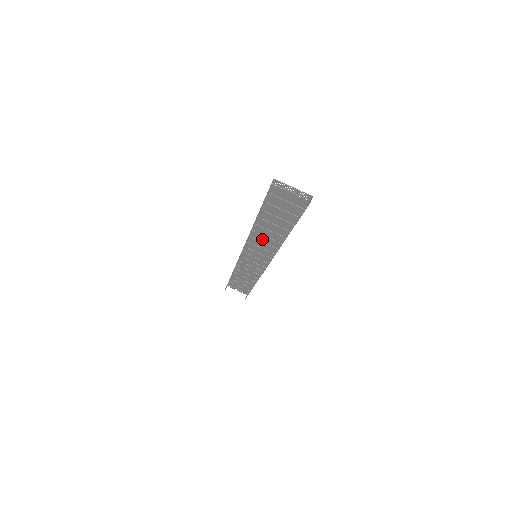
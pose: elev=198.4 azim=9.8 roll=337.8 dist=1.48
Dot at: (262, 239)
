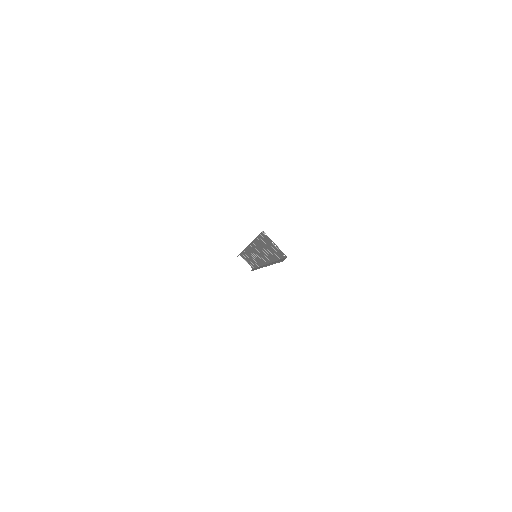
Dot at: (259, 251)
